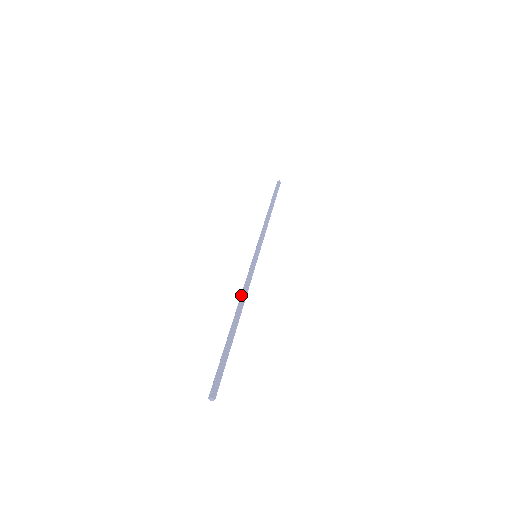
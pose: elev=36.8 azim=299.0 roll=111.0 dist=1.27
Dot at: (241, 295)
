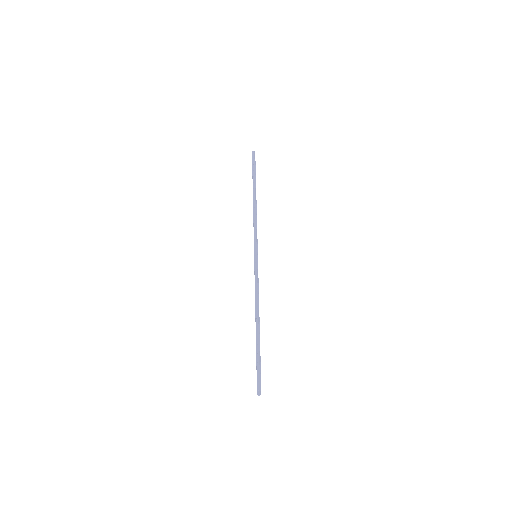
Dot at: (255, 302)
